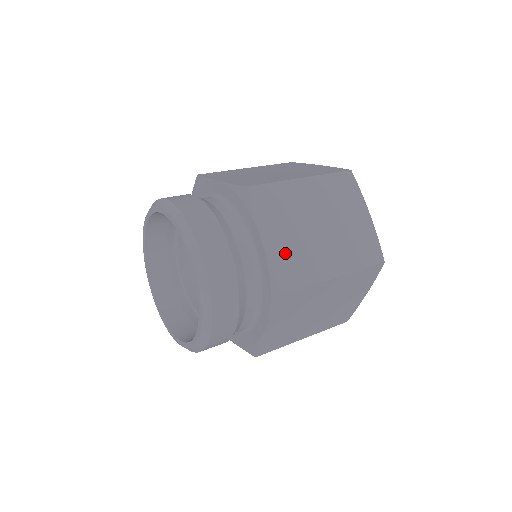
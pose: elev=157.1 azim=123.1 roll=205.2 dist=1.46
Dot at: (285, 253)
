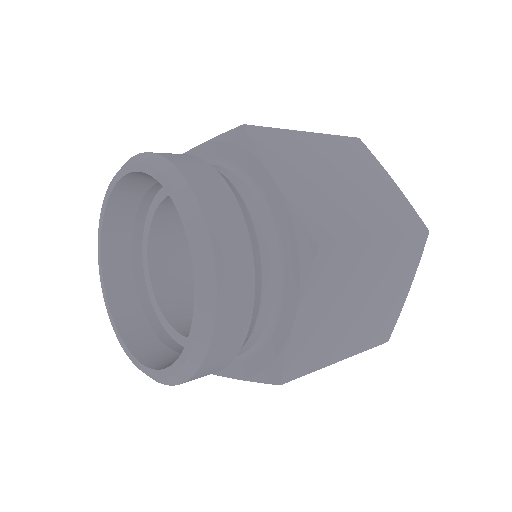
Dot at: (309, 336)
